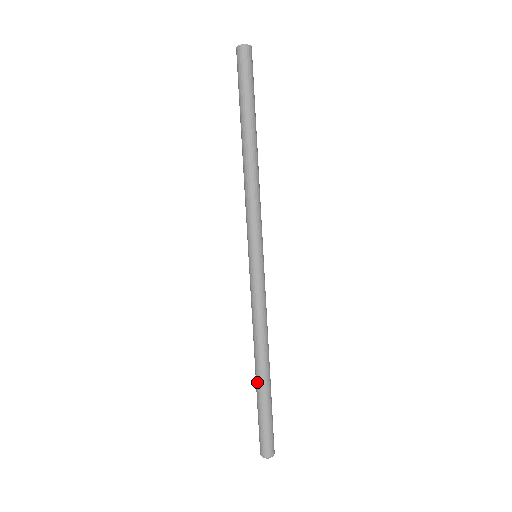
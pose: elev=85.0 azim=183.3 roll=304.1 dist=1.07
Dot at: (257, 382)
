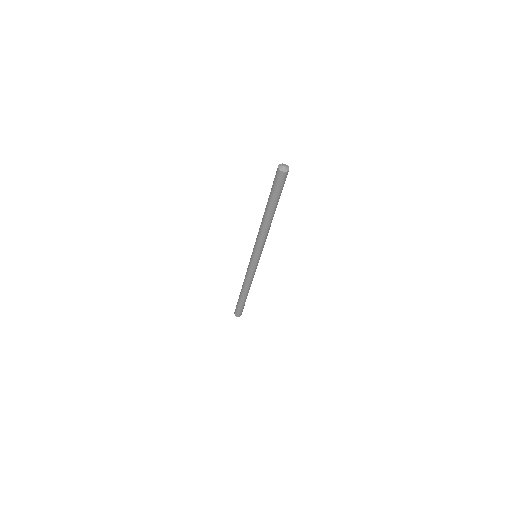
Dot at: (240, 294)
